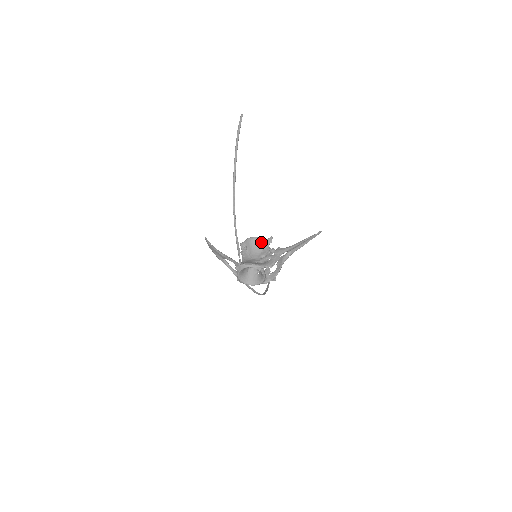
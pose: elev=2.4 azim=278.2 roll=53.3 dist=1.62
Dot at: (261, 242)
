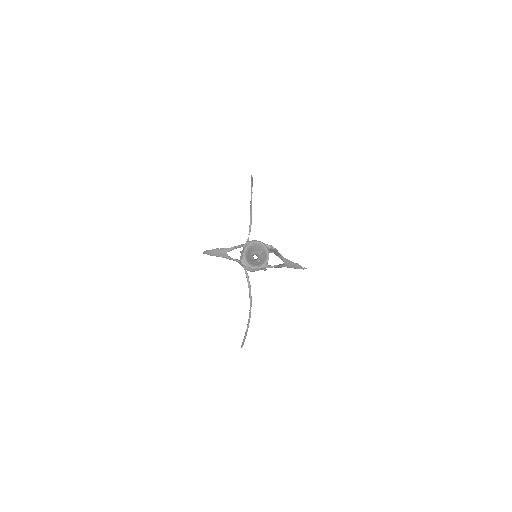
Dot at: occluded
